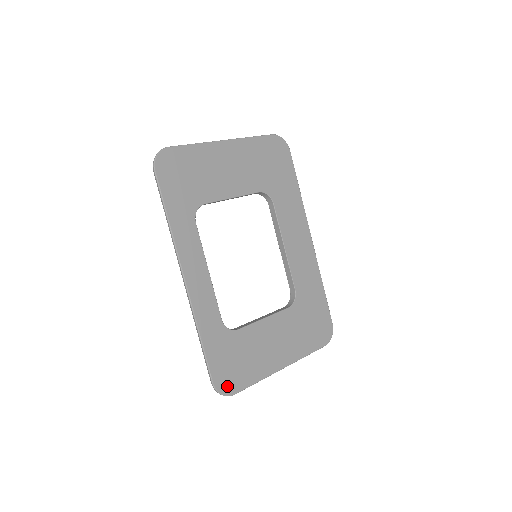
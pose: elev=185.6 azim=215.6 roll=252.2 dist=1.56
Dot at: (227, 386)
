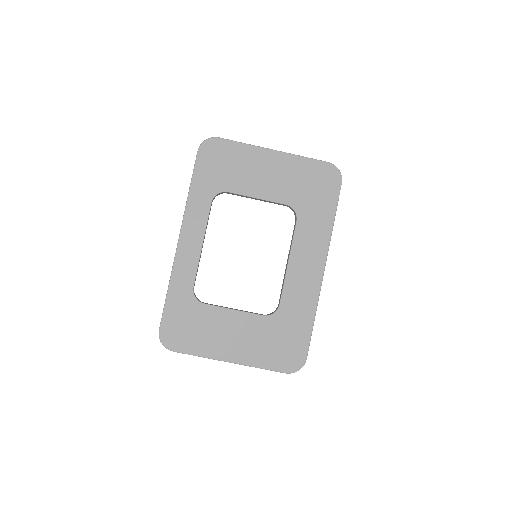
Dot at: (170, 340)
